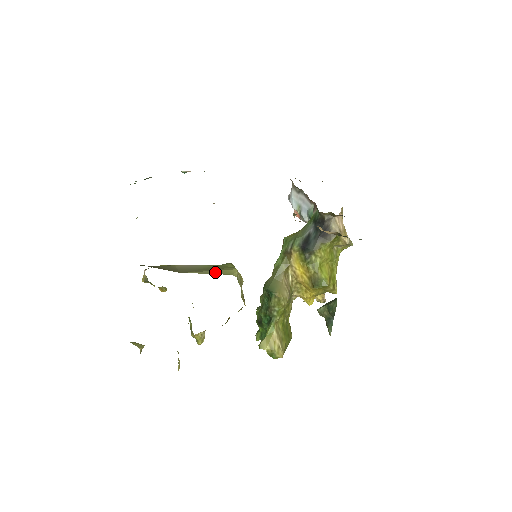
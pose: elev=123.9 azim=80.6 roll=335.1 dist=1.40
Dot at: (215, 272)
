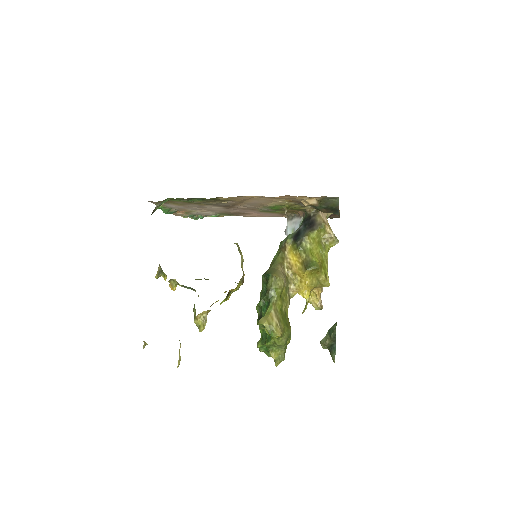
Dot at: occluded
